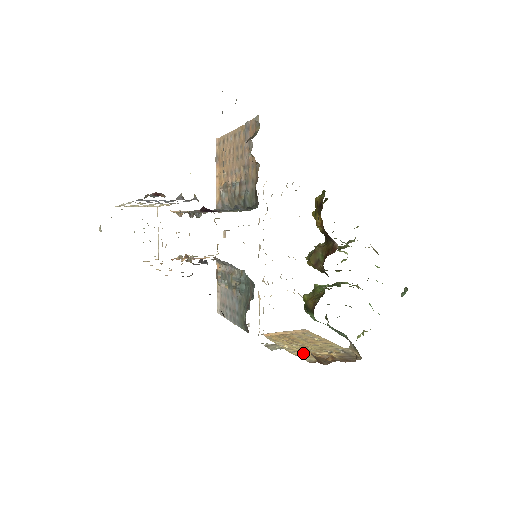
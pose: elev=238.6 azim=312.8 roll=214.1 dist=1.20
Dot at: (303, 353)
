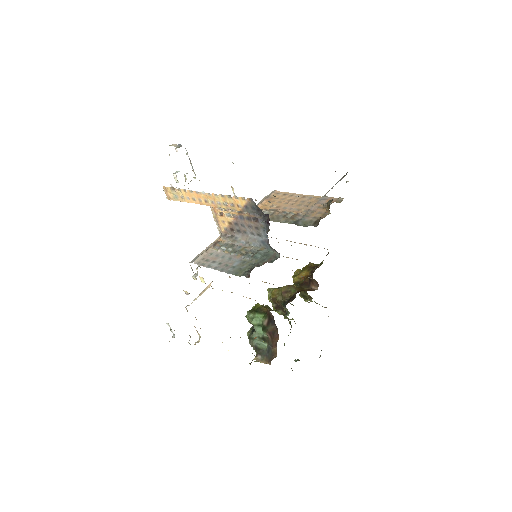
Dot at: occluded
